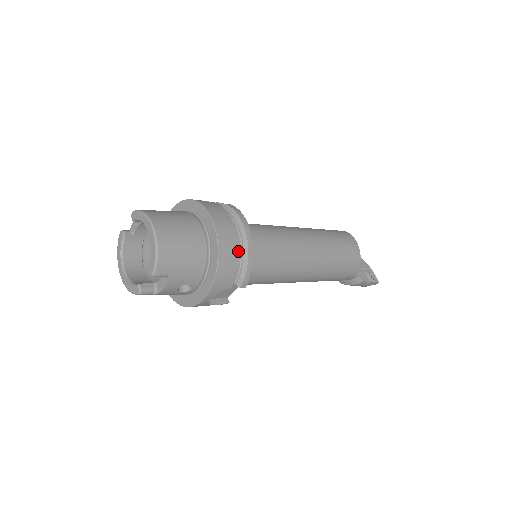
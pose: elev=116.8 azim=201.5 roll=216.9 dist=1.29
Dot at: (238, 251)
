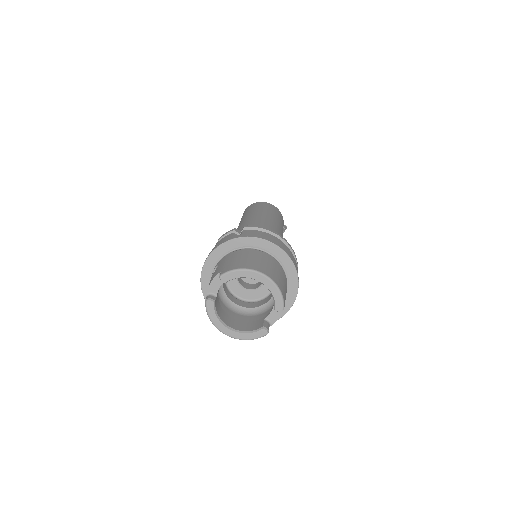
Dot at: occluded
